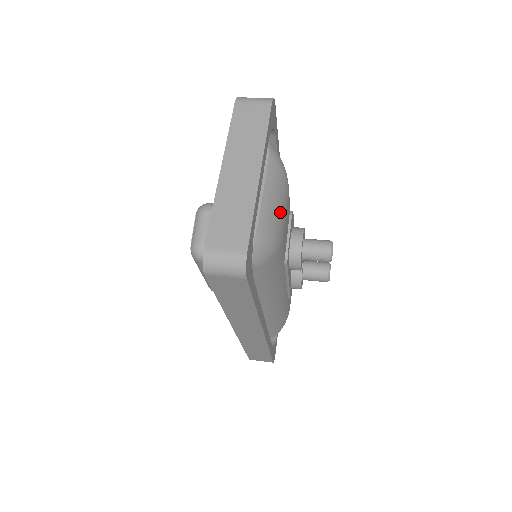
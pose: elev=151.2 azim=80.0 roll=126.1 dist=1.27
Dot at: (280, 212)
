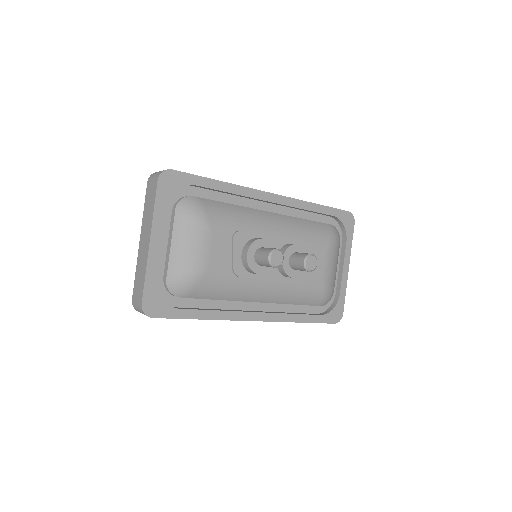
Dot at: (193, 254)
